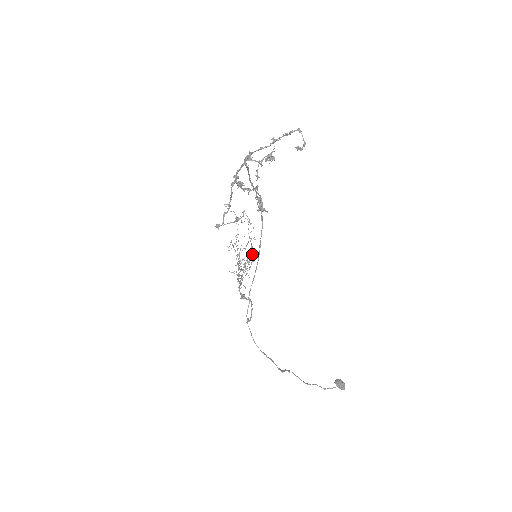
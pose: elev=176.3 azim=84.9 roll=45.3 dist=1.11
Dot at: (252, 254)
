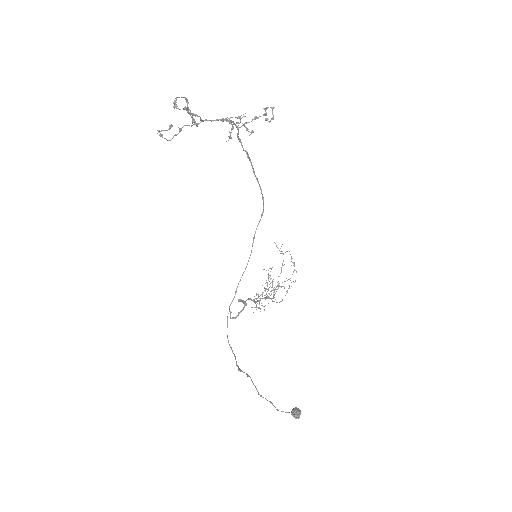
Dot at: (279, 285)
